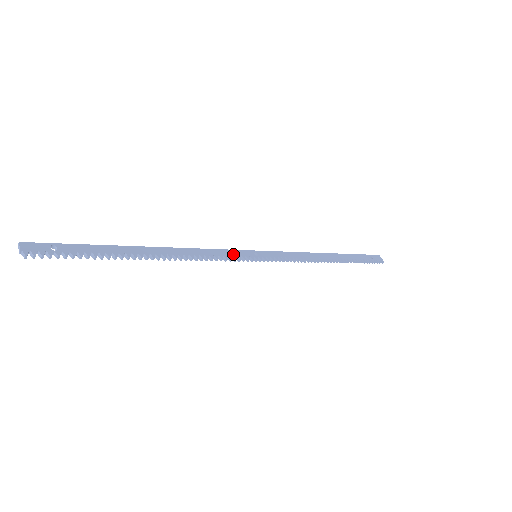
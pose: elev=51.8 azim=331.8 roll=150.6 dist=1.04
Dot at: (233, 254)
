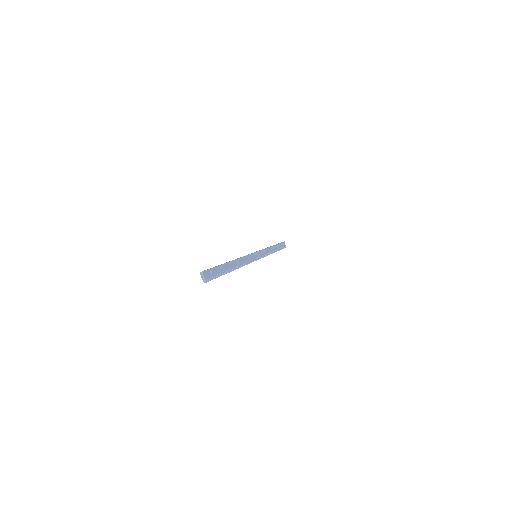
Dot at: (252, 258)
